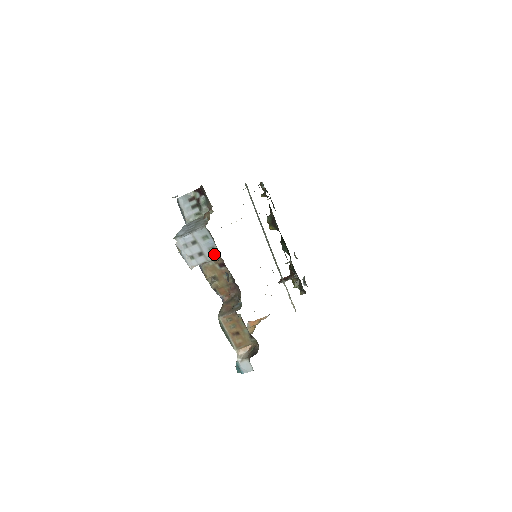
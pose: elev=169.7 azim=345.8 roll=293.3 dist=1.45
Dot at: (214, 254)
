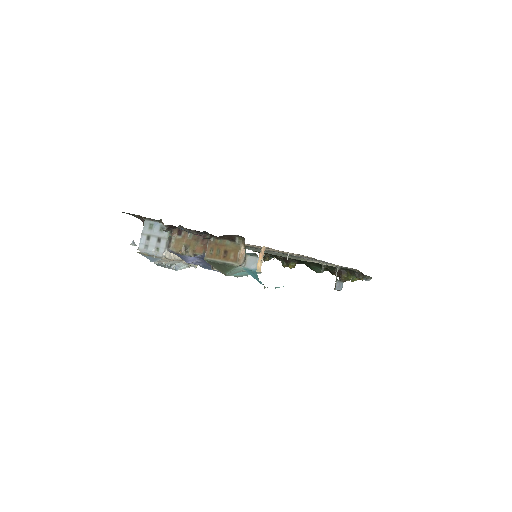
Dot at: (161, 226)
